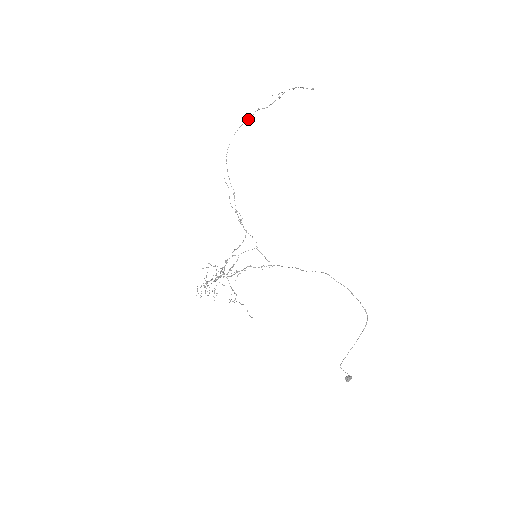
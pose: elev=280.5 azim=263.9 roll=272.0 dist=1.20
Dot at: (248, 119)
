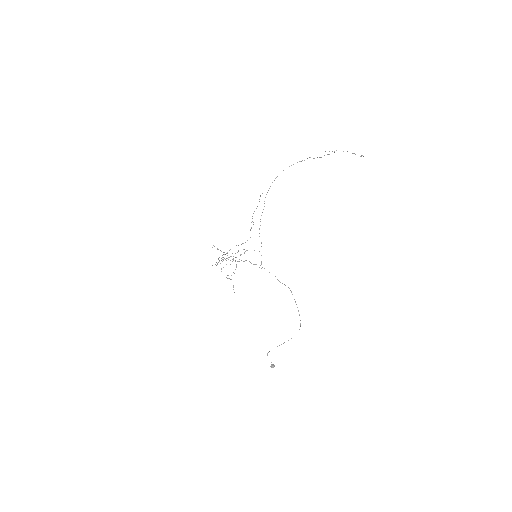
Dot at: occluded
